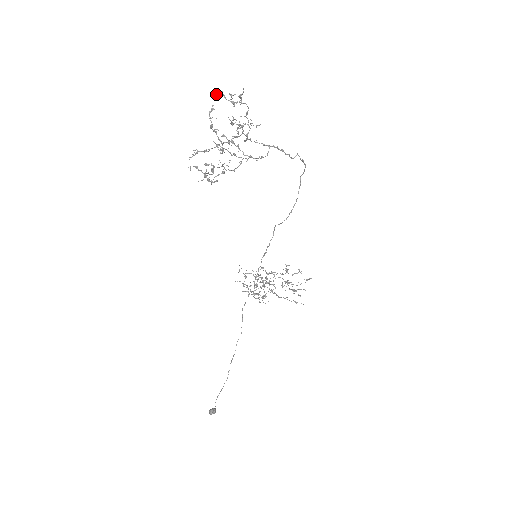
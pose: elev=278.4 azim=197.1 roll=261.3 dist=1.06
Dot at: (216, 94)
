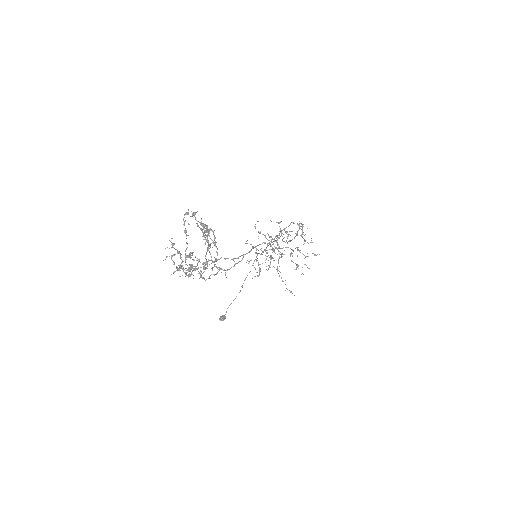
Dot at: occluded
